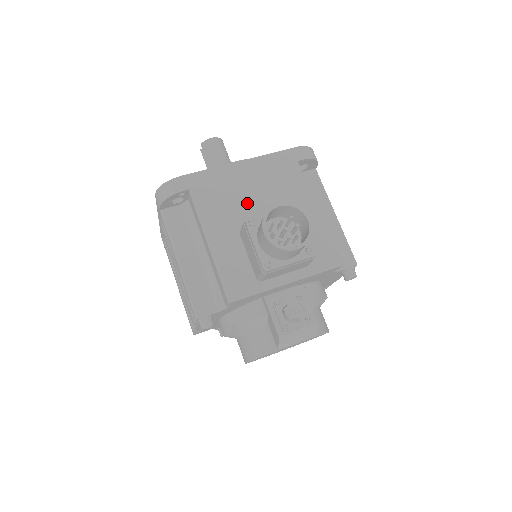
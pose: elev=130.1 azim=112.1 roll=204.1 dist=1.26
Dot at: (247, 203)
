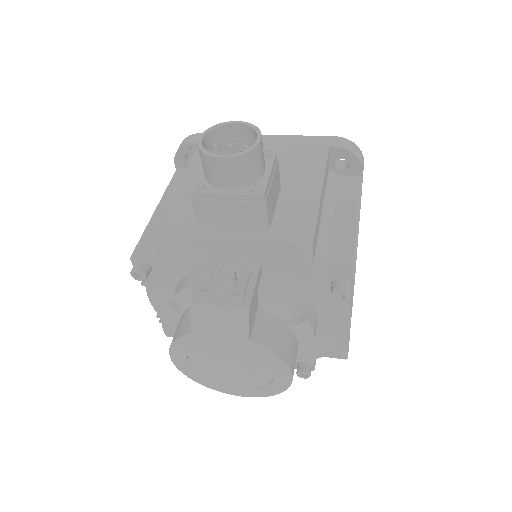
Dot at: occluded
